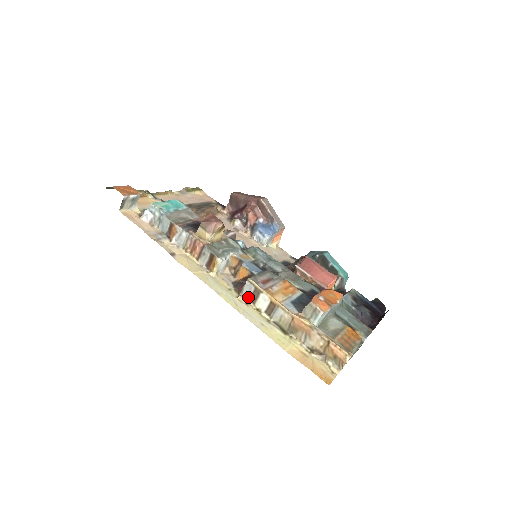
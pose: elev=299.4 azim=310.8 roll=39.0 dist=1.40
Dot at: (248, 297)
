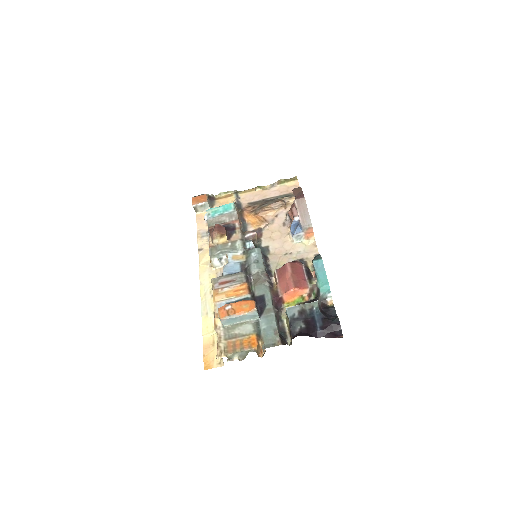
Dot at: occluded
